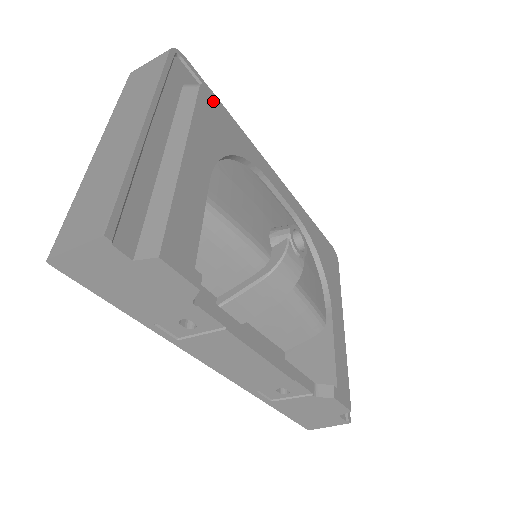
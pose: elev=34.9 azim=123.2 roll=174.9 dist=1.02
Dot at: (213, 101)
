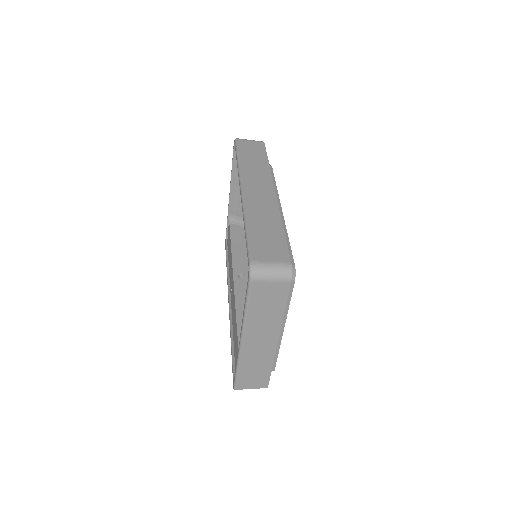
Dot at: occluded
